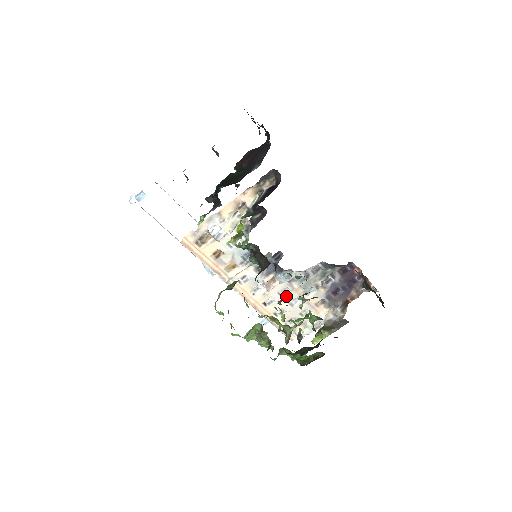
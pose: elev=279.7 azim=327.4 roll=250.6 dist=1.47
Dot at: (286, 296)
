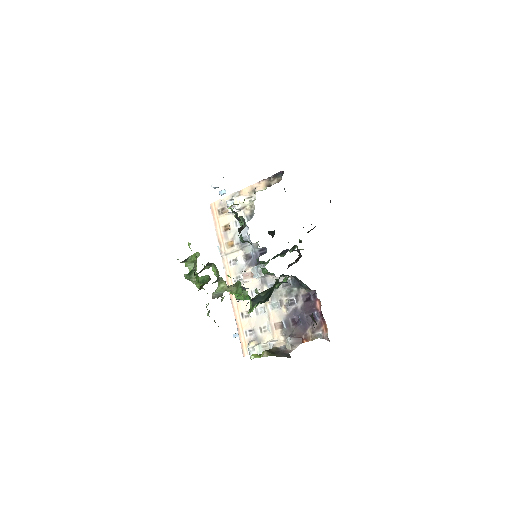
Dot at: occluded
